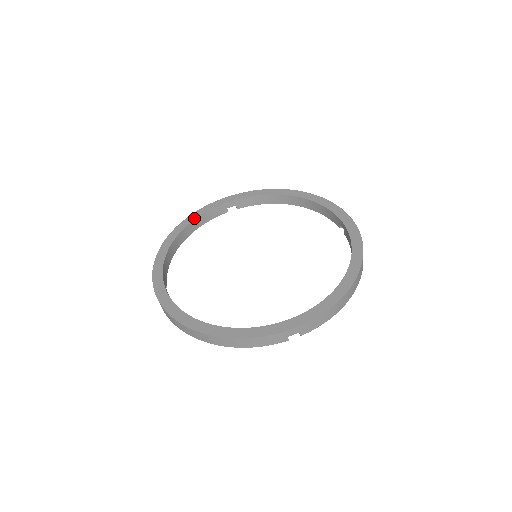
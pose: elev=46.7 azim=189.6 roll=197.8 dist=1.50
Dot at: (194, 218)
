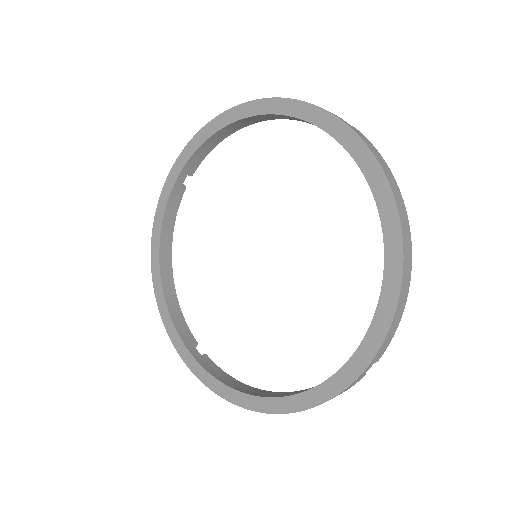
Dot at: (271, 111)
